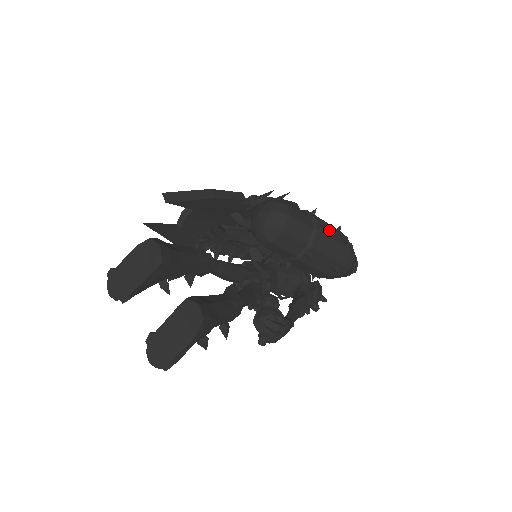
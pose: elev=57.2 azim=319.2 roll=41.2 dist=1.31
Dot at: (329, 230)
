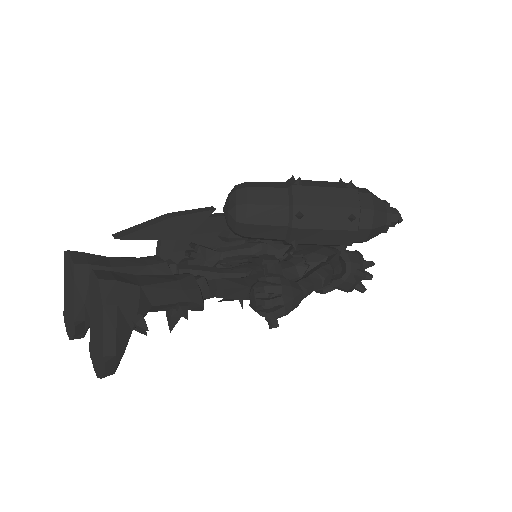
Dot at: (314, 183)
